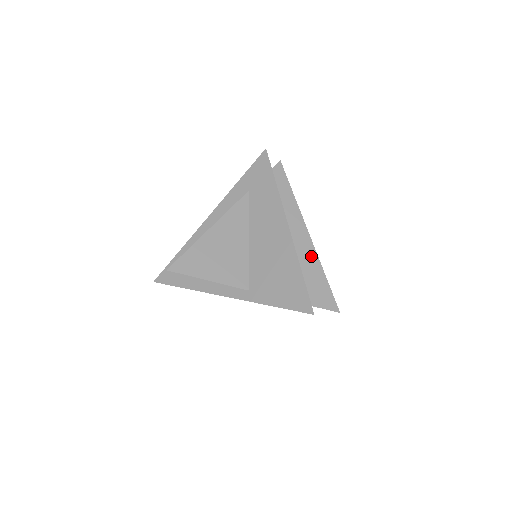
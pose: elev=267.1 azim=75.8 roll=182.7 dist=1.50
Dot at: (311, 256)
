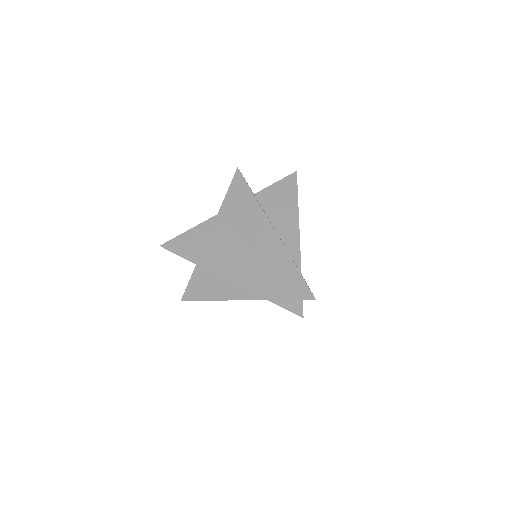
Dot at: occluded
